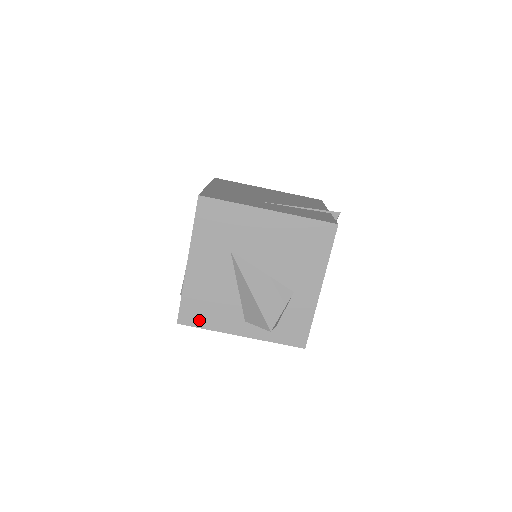
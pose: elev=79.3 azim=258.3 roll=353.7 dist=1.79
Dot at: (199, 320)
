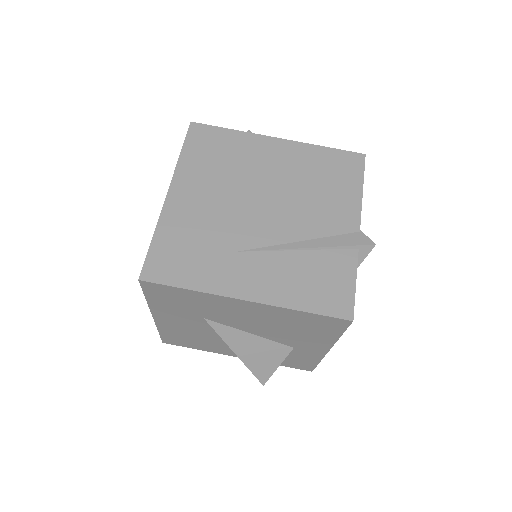
Dot at: (186, 344)
